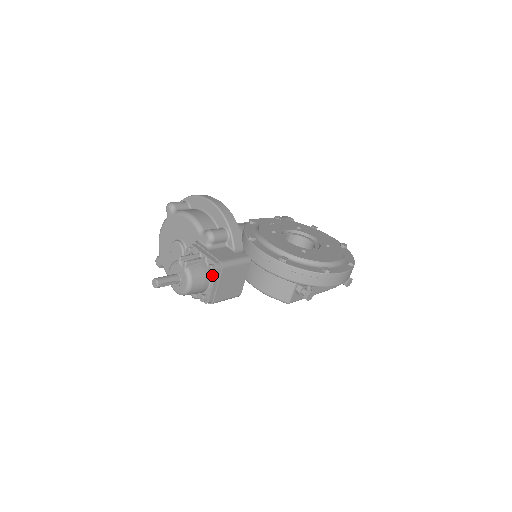
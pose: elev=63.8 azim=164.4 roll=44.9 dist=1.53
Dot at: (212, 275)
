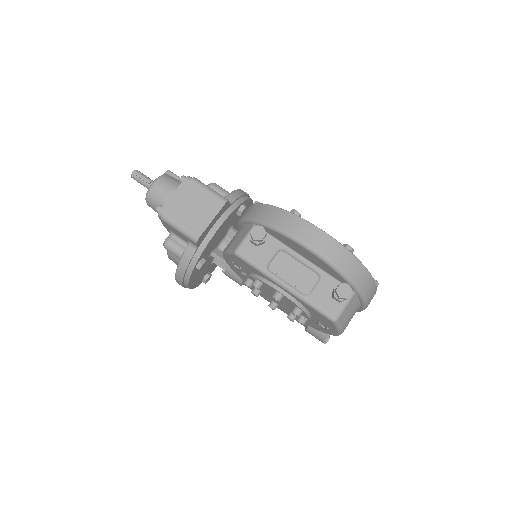
Dot at: (180, 187)
